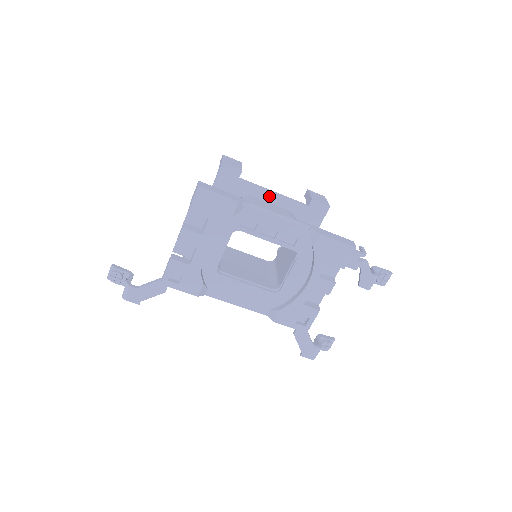
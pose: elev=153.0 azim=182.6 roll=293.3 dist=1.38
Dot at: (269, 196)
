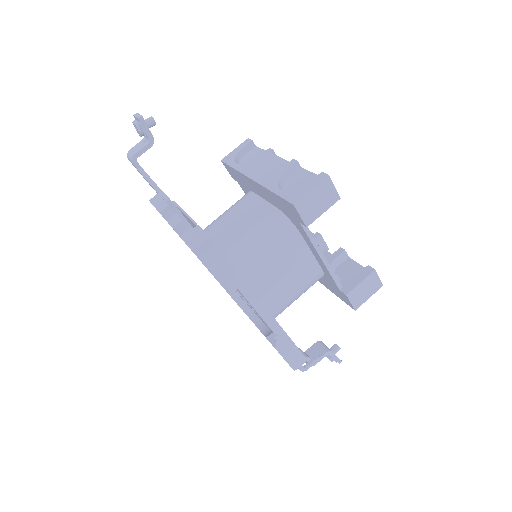
Dot at: (316, 253)
